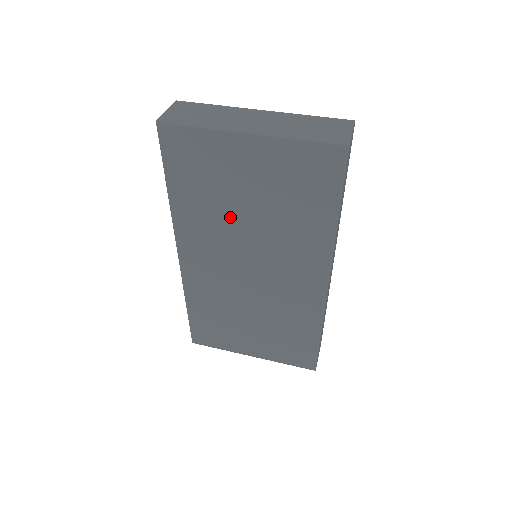
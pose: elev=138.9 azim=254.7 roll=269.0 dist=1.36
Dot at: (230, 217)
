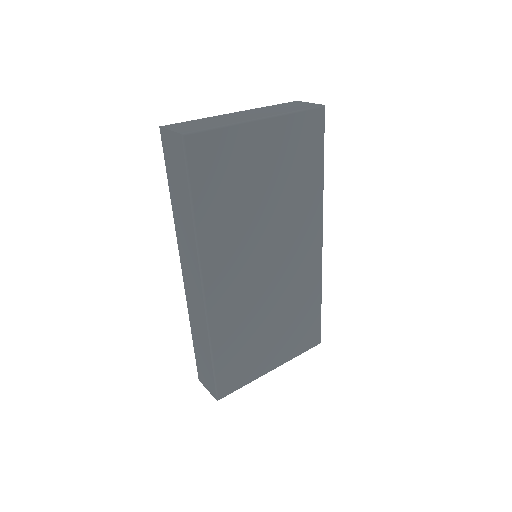
Dot at: (250, 213)
